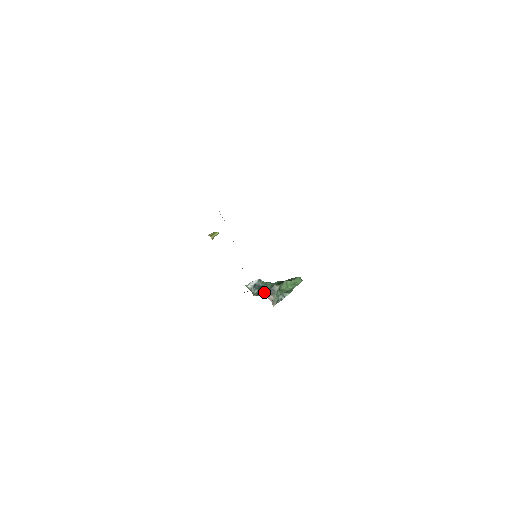
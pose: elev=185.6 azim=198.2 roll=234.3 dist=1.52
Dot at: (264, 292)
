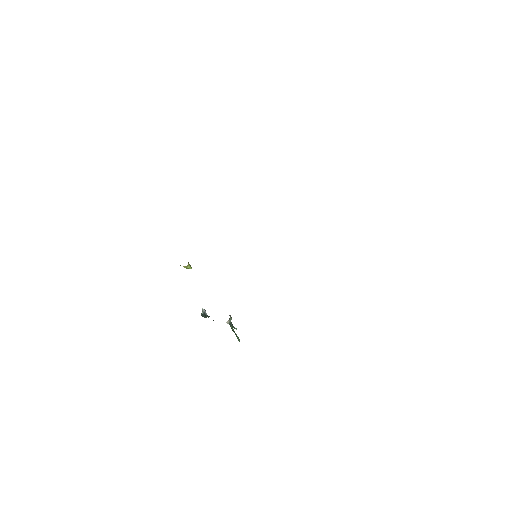
Dot at: occluded
